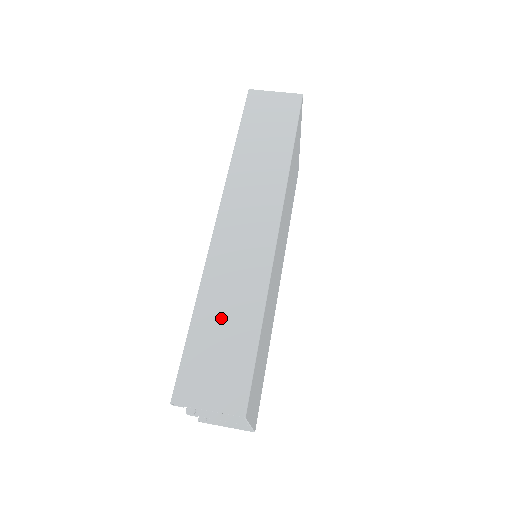
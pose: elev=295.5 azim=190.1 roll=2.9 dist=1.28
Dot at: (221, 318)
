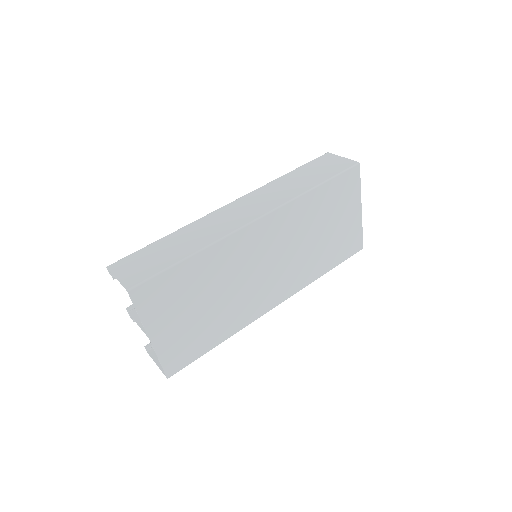
Dot at: (175, 244)
